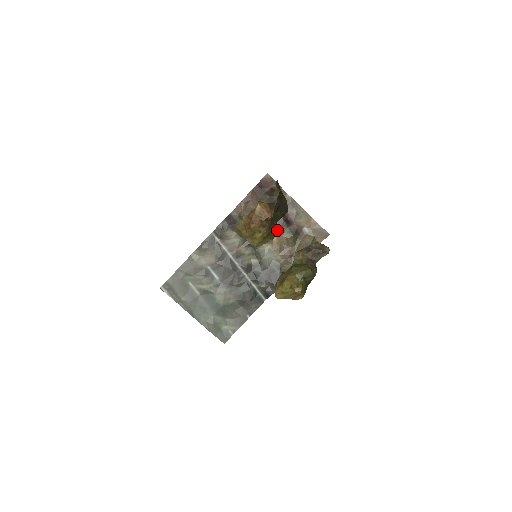
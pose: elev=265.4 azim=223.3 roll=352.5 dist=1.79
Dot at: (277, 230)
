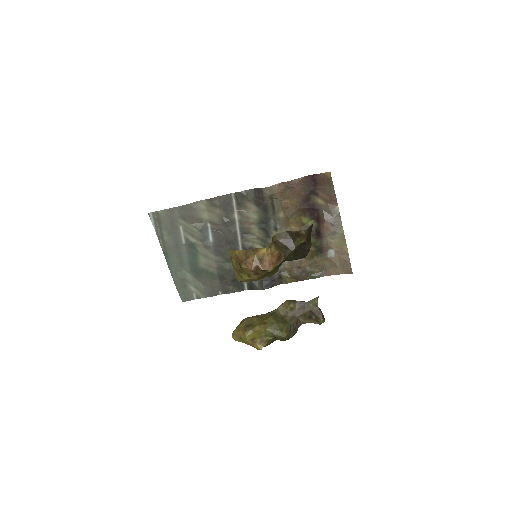
Dot at: occluded
